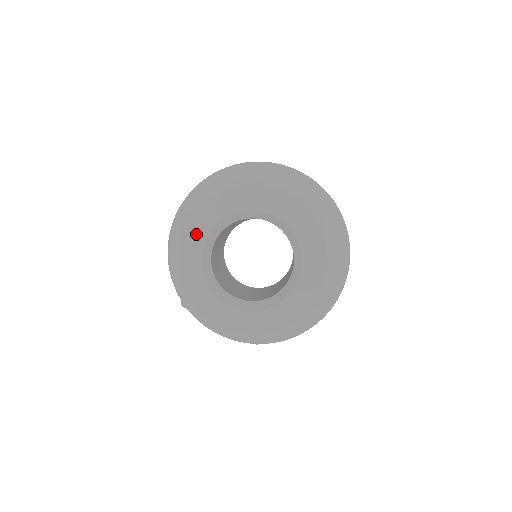
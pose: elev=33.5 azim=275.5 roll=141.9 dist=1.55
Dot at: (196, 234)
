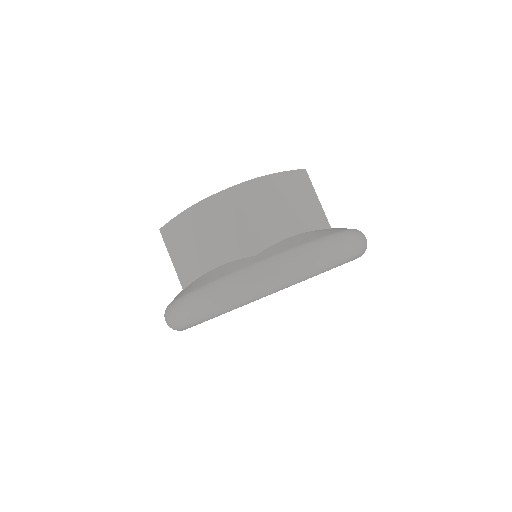
Dot at: occluded
